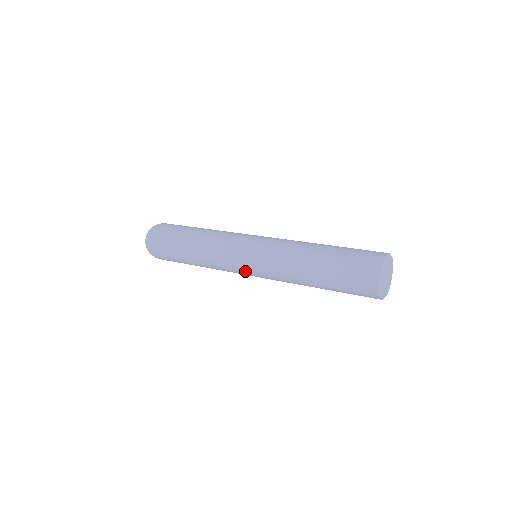
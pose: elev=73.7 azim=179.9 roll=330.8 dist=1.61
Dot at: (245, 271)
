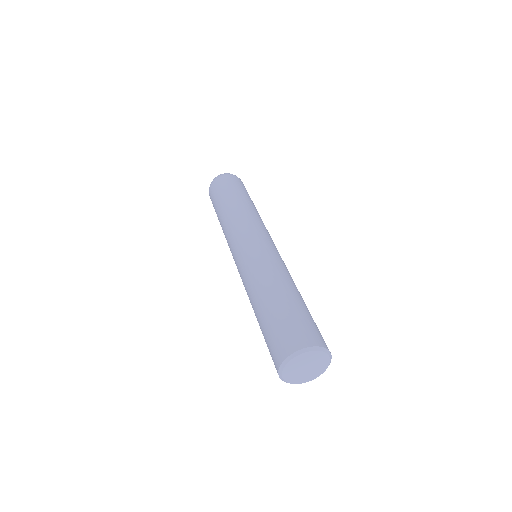
Dot at: occluded
